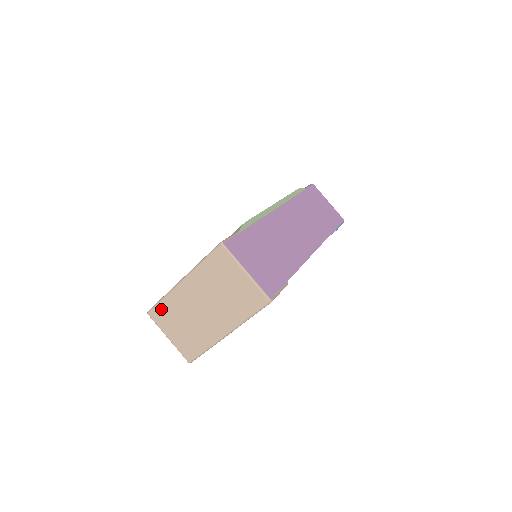
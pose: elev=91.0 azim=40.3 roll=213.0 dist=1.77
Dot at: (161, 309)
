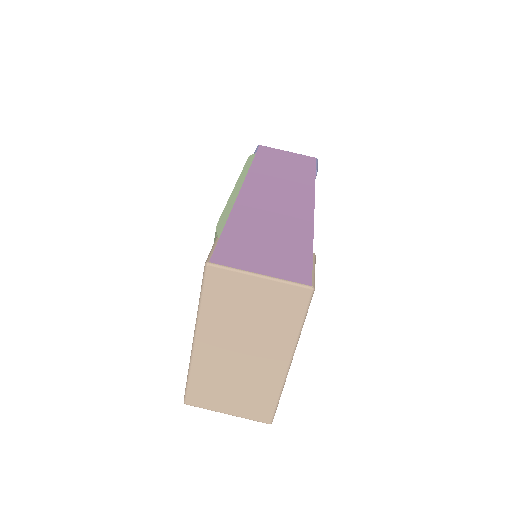
Dot at: (196, 388)
